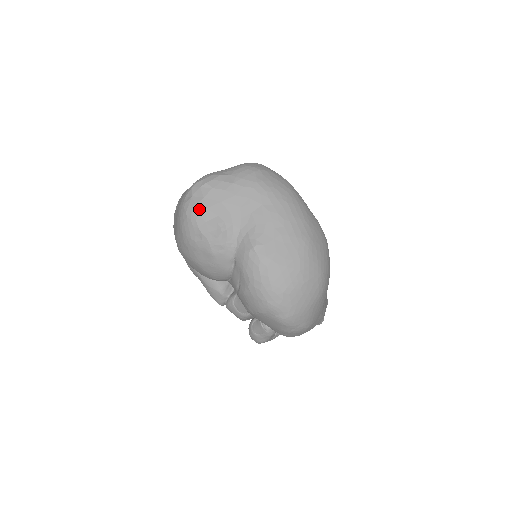
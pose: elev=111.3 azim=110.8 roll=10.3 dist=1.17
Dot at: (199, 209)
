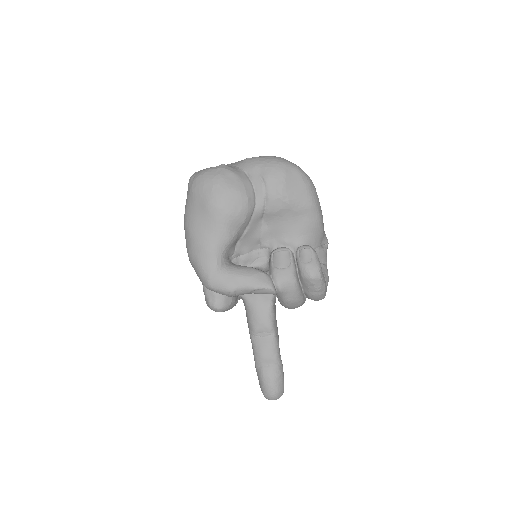
Dot at: (205, 169)
